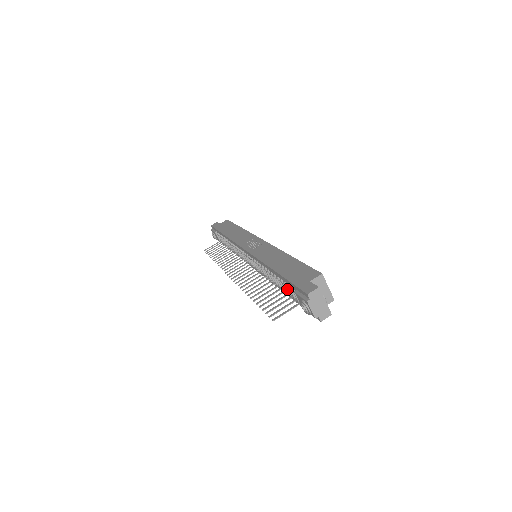
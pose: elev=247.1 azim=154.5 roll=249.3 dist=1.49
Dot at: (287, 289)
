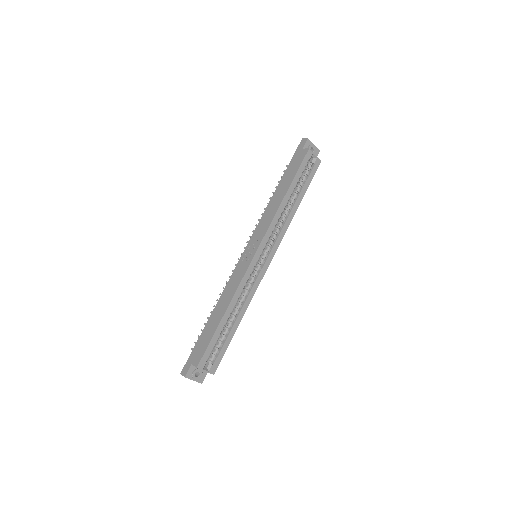
Dot at: occluded
